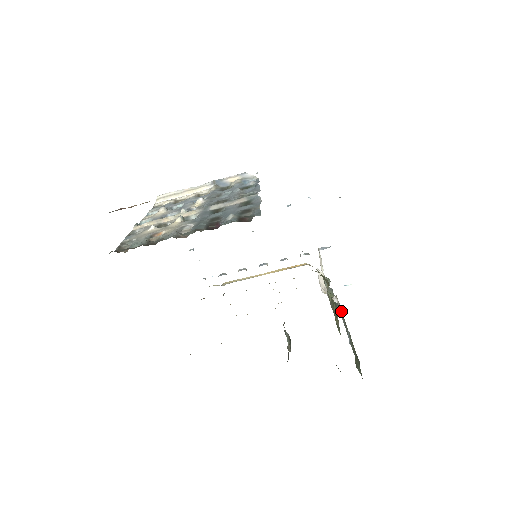
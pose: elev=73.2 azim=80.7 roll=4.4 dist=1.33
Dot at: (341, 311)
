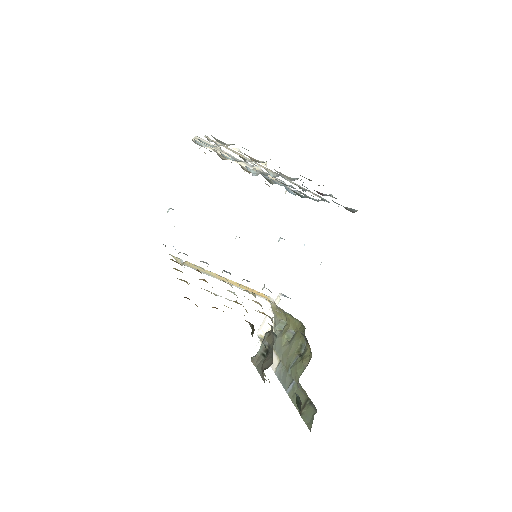
Dot at: occluded
